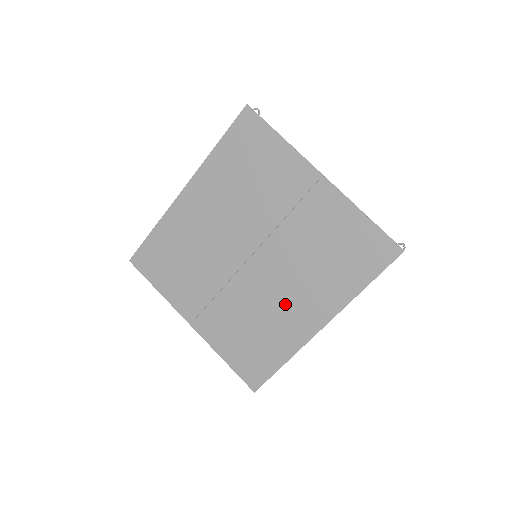
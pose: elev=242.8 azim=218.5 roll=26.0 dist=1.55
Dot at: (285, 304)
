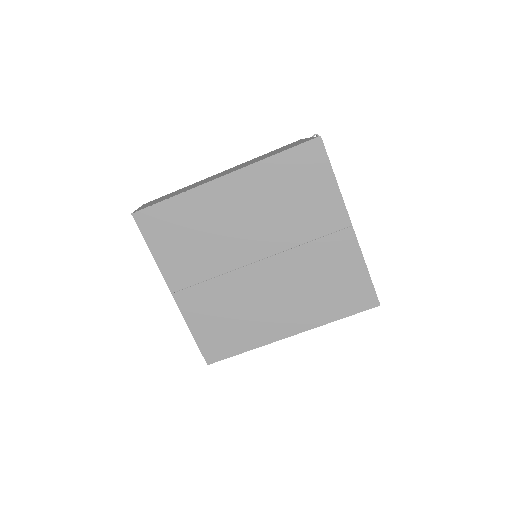
Dot at: (270, 308)
